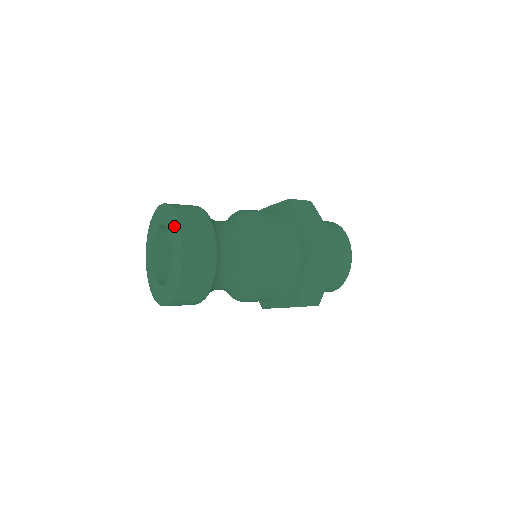
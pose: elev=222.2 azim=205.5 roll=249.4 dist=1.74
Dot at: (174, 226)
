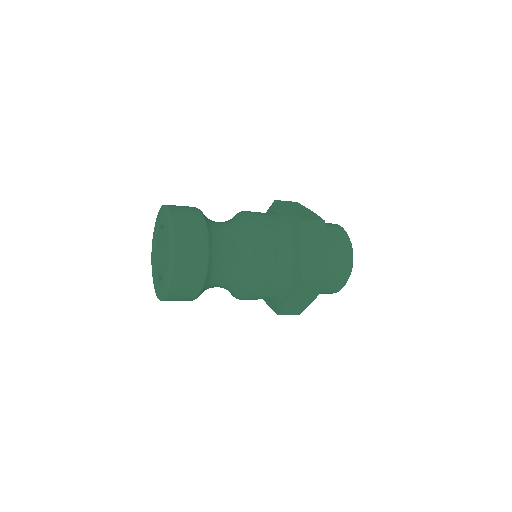
Dot at: (170, 248)
